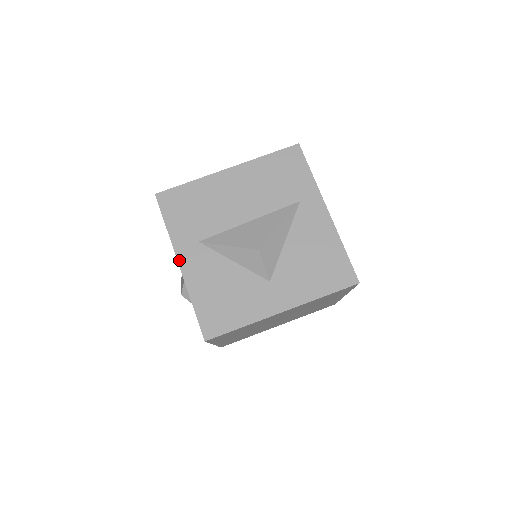
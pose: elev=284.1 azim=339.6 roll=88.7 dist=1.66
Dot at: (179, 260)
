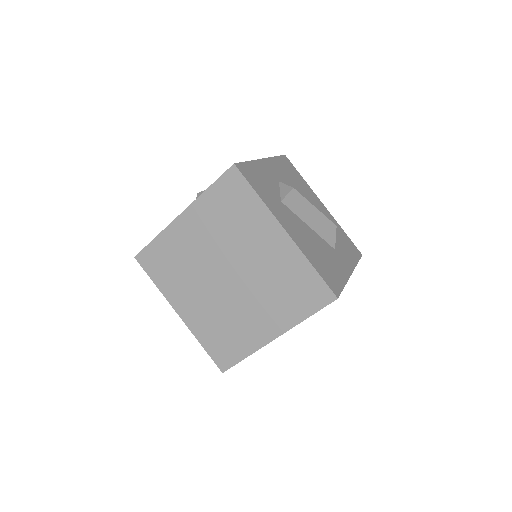
Dot at: occluded
